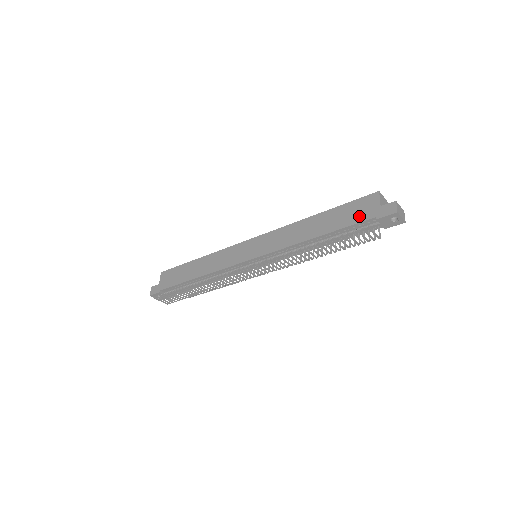
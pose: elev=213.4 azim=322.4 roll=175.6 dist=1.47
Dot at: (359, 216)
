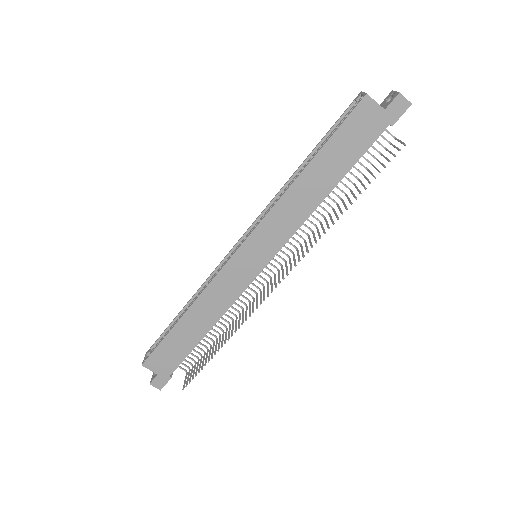
Dot at: (367, 136)
